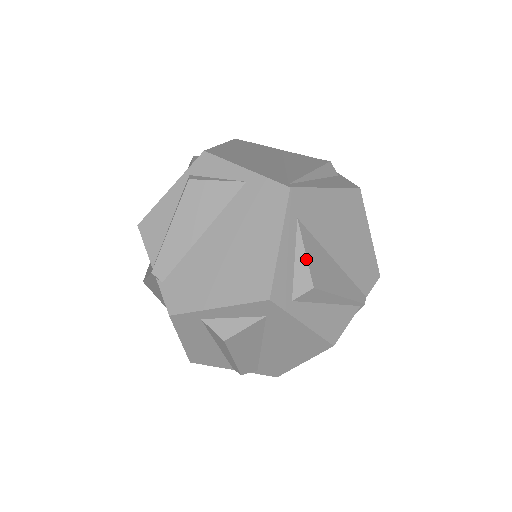
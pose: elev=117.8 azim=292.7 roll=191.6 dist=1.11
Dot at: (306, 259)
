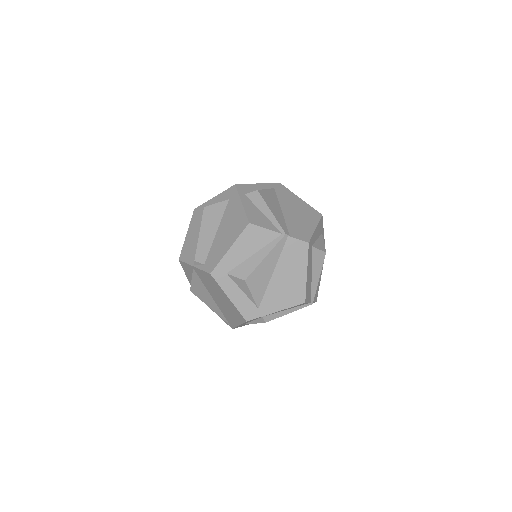
Dot at: (264, 189)
